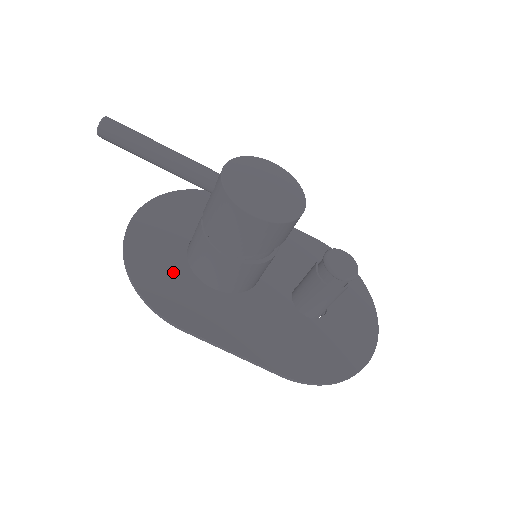
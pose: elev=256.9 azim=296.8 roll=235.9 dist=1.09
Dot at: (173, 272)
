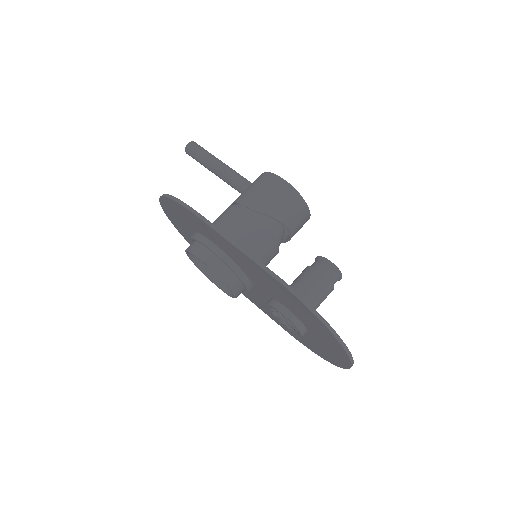
Dot at: occluded
